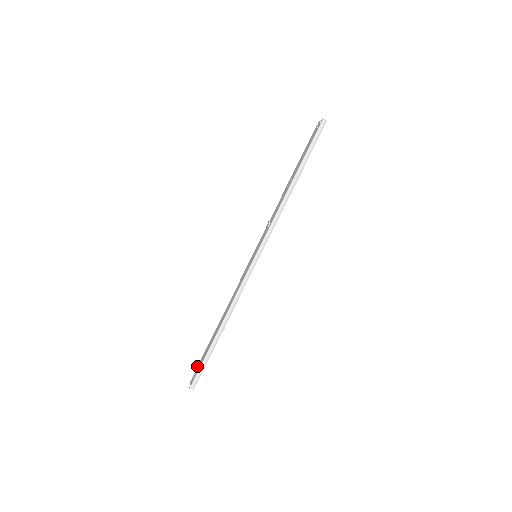
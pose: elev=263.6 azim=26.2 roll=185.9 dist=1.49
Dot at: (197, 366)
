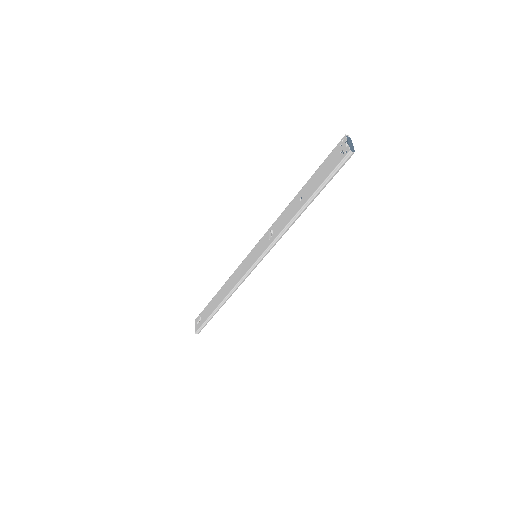
Dot at: (200, 313)
